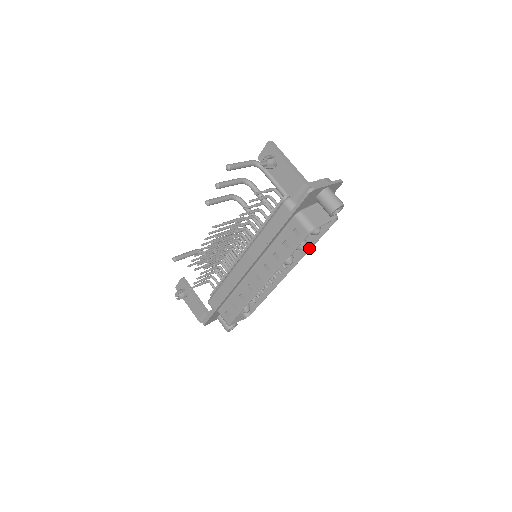
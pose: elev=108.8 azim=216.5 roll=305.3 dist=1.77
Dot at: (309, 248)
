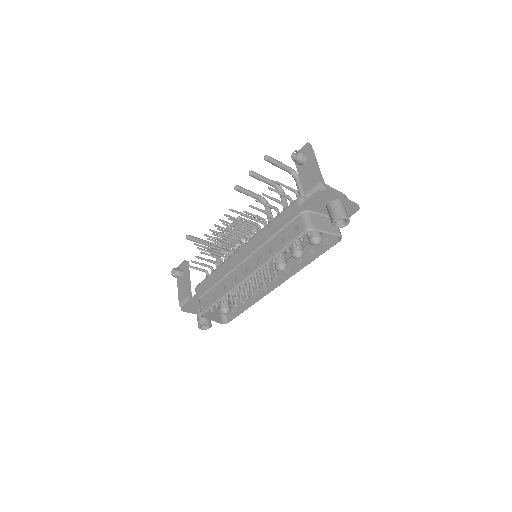
Dot at: (305, 264)
